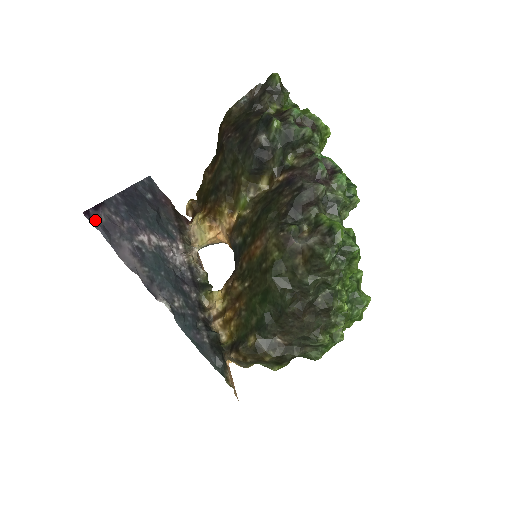
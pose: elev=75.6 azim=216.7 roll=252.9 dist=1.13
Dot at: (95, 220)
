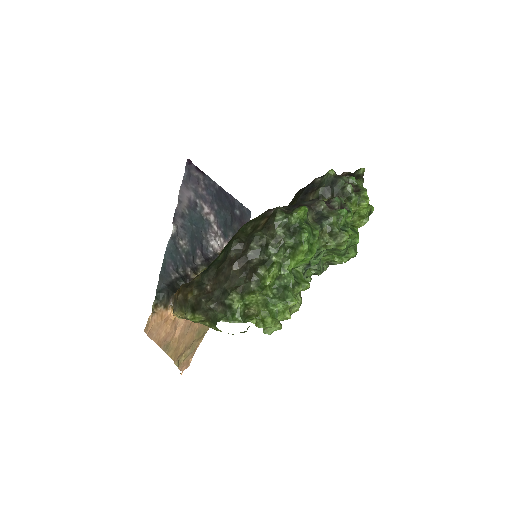
Dot at: (190, 168)
